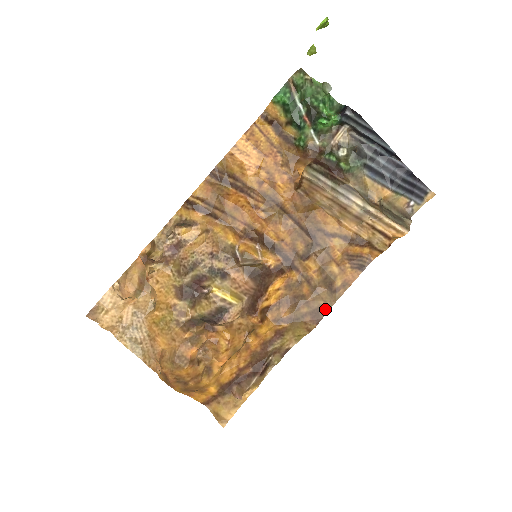
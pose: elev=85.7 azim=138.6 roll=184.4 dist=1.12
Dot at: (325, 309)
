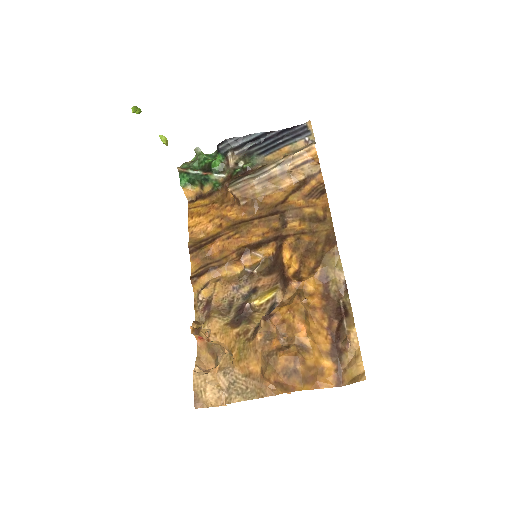
Dot at: (331, 233)
